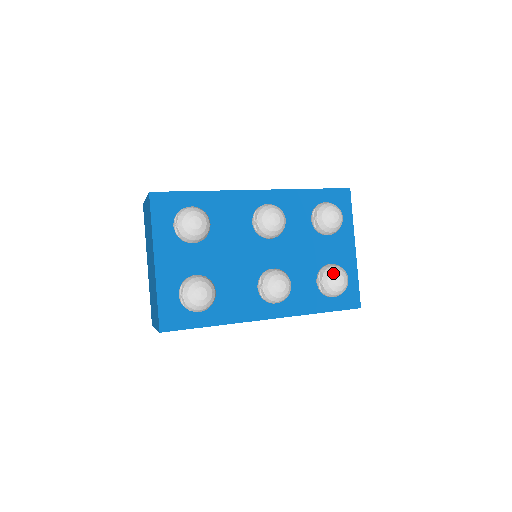
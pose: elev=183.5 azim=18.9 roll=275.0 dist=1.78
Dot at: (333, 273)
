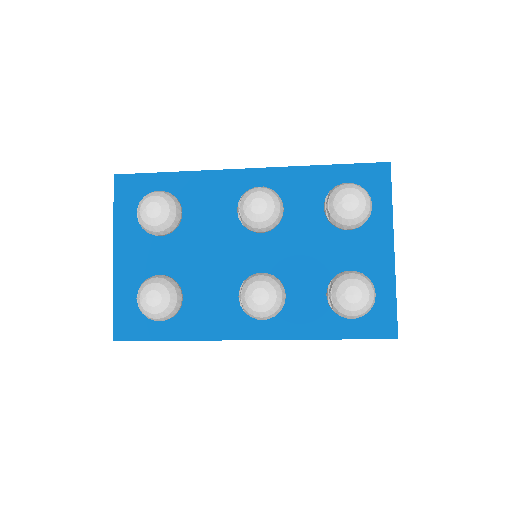
Dot at: (345, 283)
